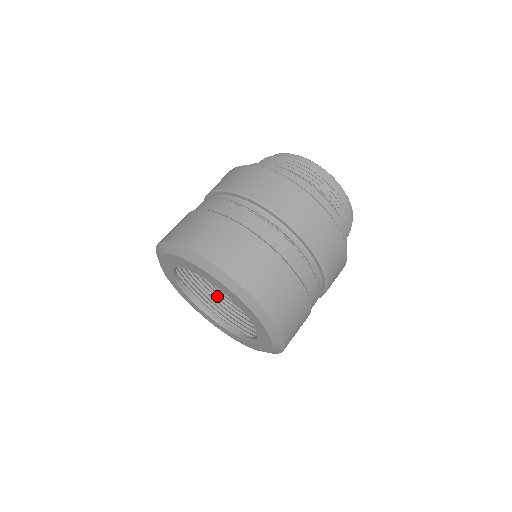
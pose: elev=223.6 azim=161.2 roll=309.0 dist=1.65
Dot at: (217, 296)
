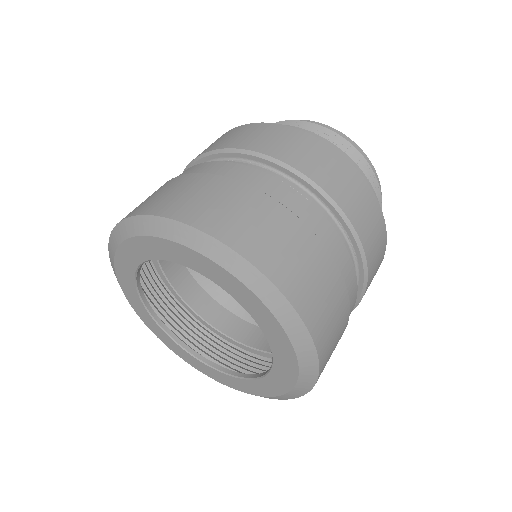
Dot at: (259, 363)
